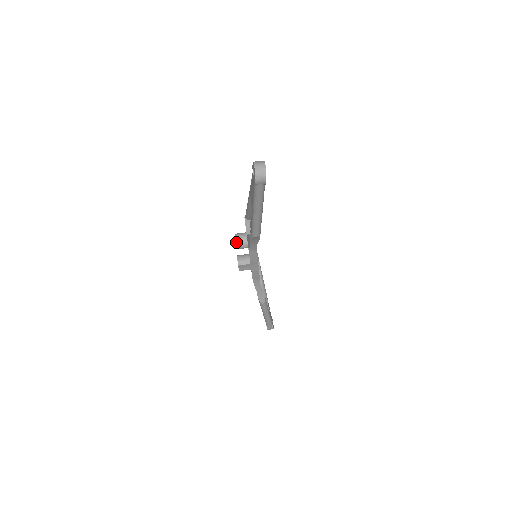
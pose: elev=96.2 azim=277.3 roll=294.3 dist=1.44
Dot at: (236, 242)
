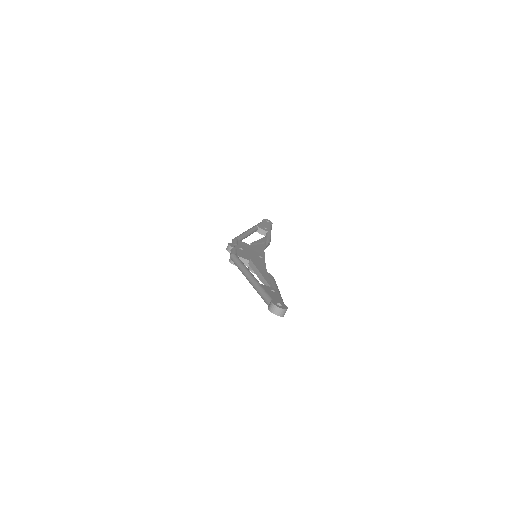
Dot at: occluded
